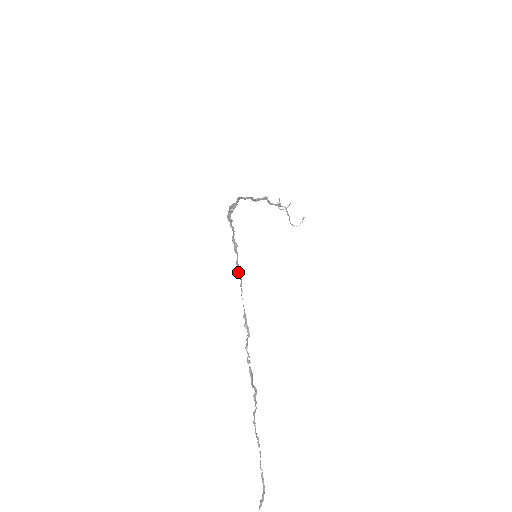
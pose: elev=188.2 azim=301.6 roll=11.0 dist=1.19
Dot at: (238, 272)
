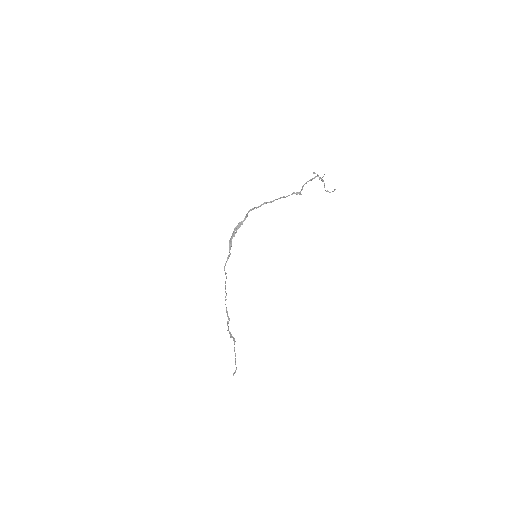
Dot at: (225, 289)
